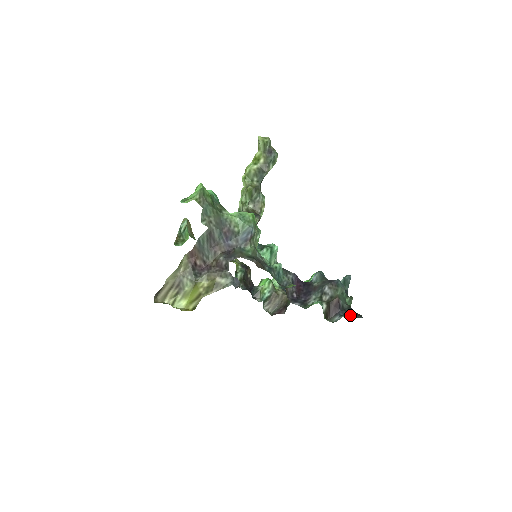
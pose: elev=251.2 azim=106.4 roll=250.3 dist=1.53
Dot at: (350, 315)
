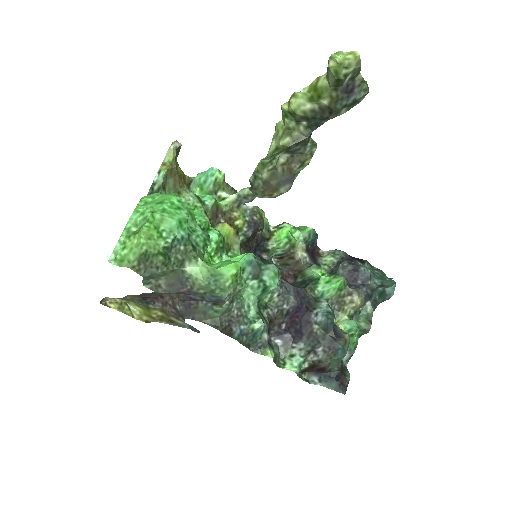
Dot at: (330, 386)
